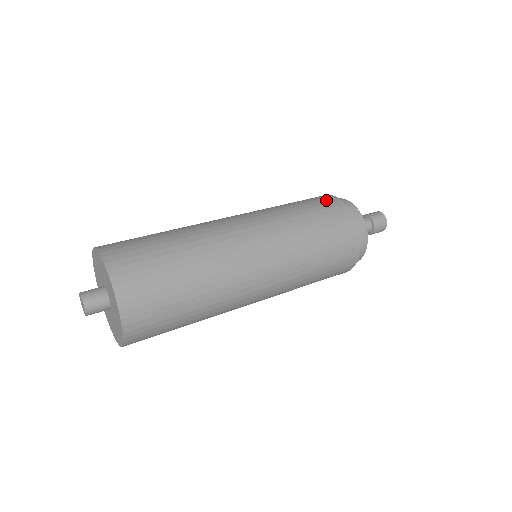
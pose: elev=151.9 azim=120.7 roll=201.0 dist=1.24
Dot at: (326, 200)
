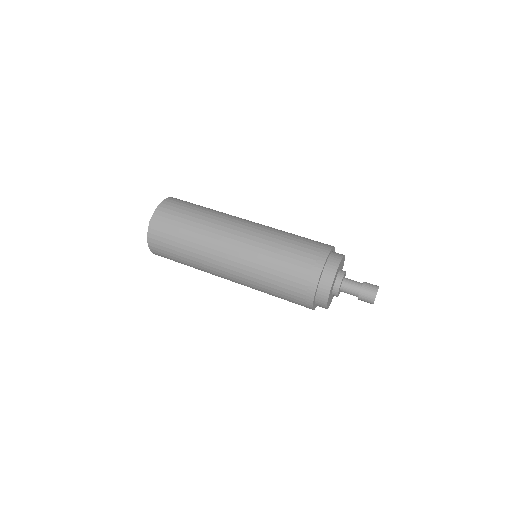
Dot at: (323, 243)
